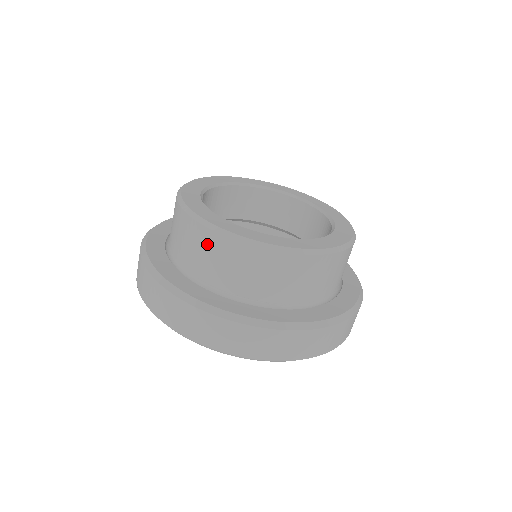
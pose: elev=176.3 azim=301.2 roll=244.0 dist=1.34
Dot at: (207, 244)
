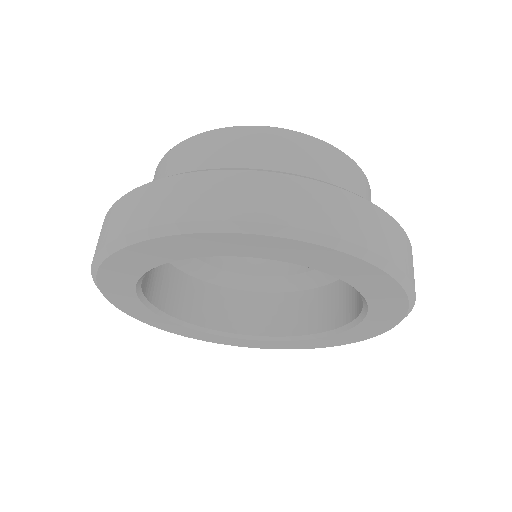
Dot at: (220, 144)
